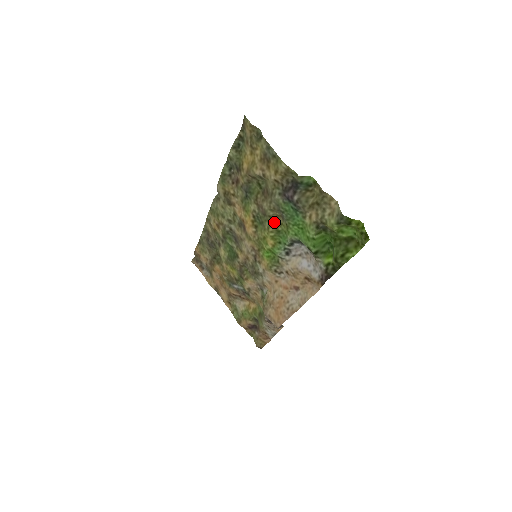
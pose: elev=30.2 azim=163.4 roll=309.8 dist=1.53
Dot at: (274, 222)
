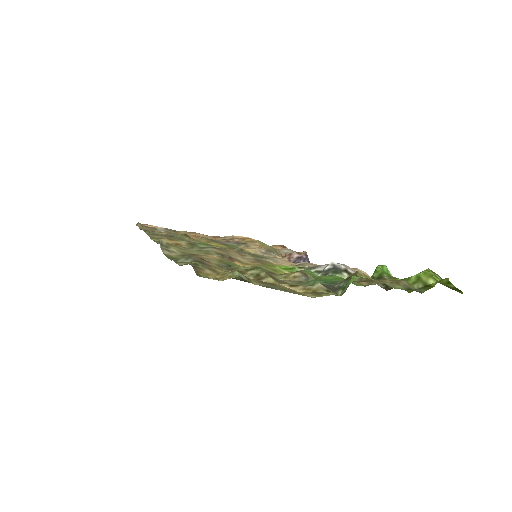
Dot at: occluded
